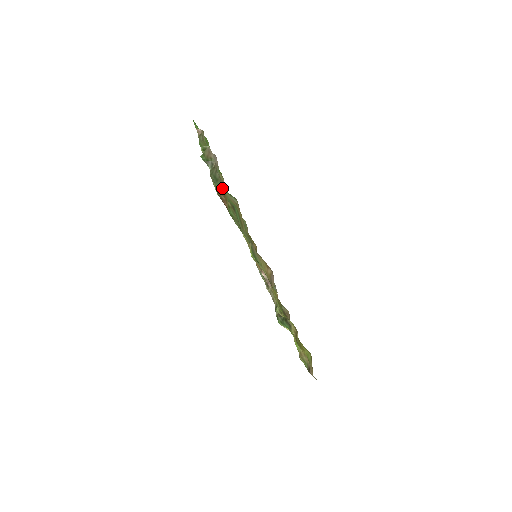
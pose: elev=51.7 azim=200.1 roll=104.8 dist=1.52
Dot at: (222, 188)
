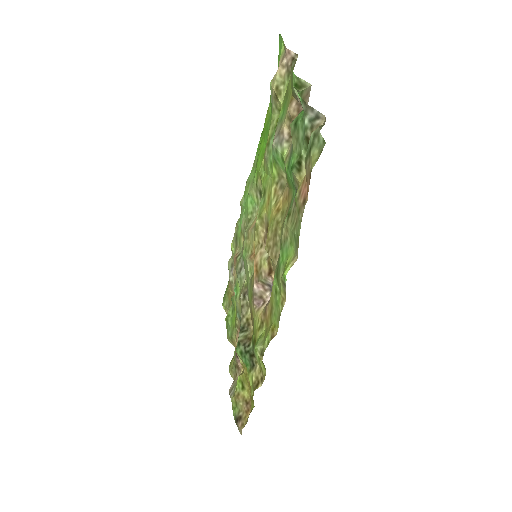
Dot at: occluded
